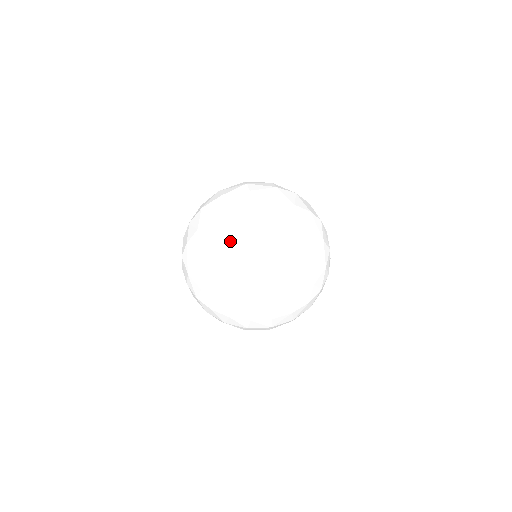
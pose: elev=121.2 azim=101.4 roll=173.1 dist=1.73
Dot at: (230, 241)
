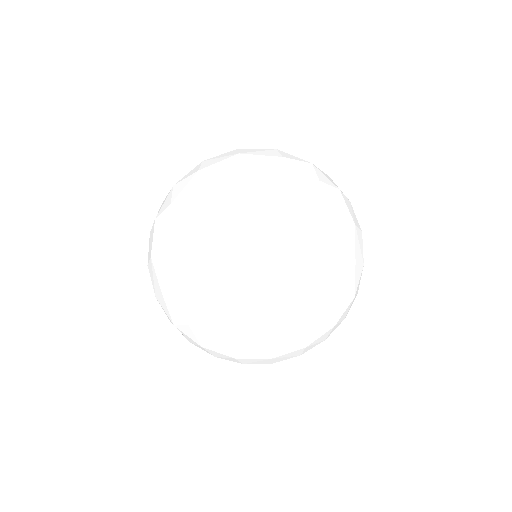
Dot at: (209, 283)
